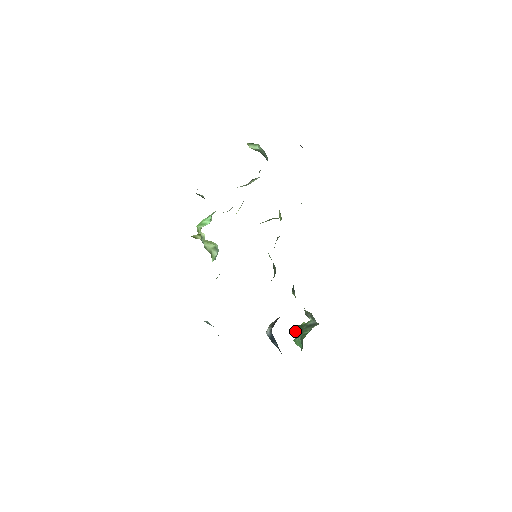
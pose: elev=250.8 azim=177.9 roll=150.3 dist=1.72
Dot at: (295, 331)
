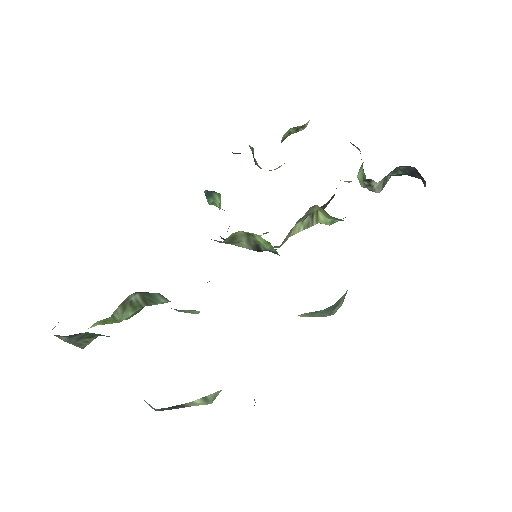
Dot at: occluded
